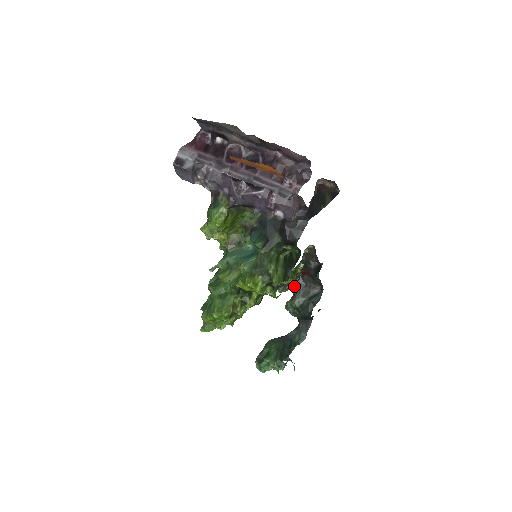
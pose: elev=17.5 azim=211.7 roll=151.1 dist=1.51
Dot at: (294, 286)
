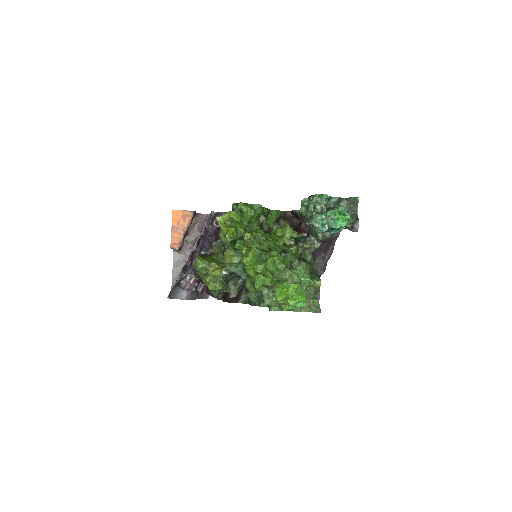
Dot at: (308, 236)
